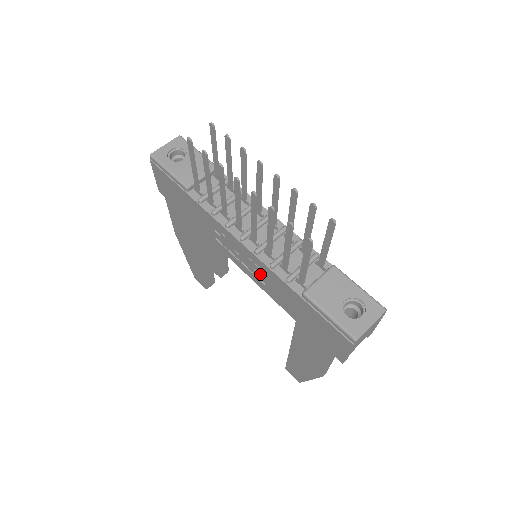
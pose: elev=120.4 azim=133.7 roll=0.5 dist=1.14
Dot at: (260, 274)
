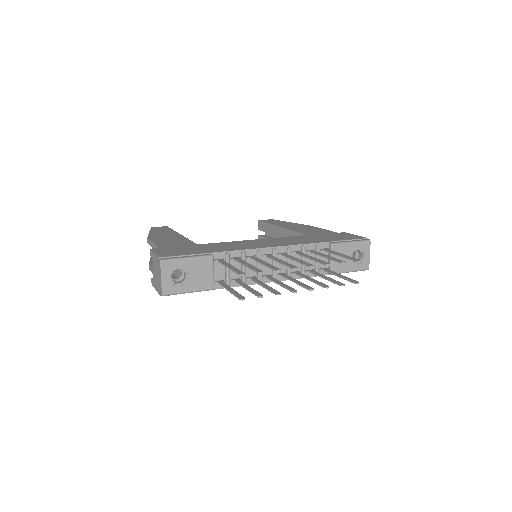
Dot at: occluded
